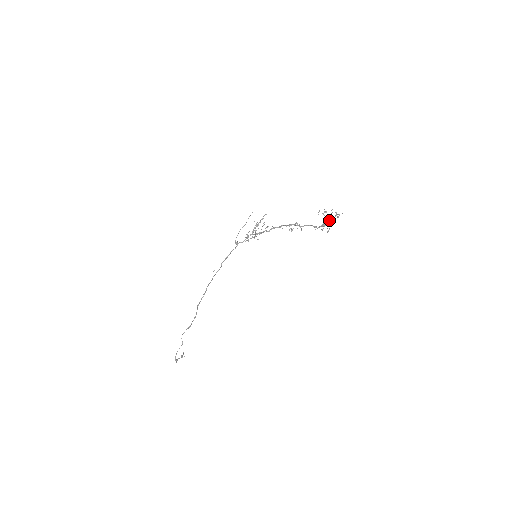
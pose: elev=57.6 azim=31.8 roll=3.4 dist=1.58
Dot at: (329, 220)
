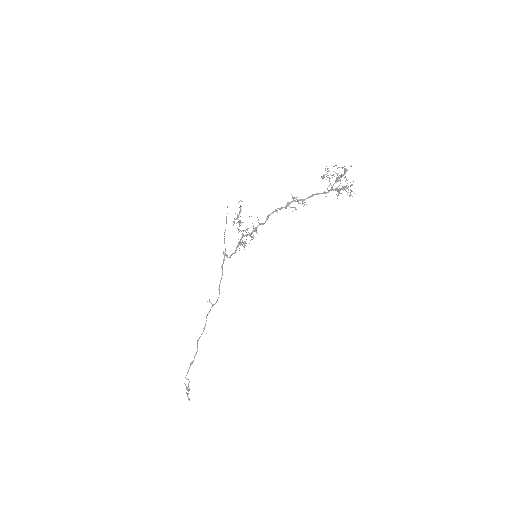
Dot at: (345, 181)
